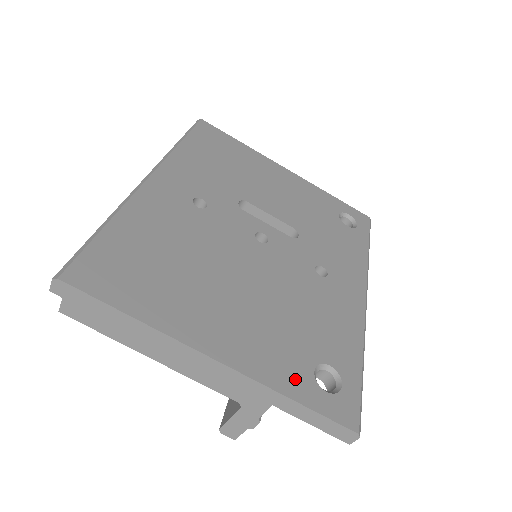
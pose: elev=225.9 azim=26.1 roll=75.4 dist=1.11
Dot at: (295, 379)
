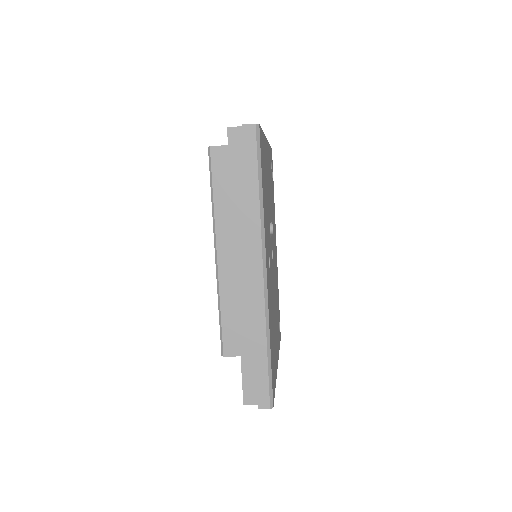
Dot at: occluded
